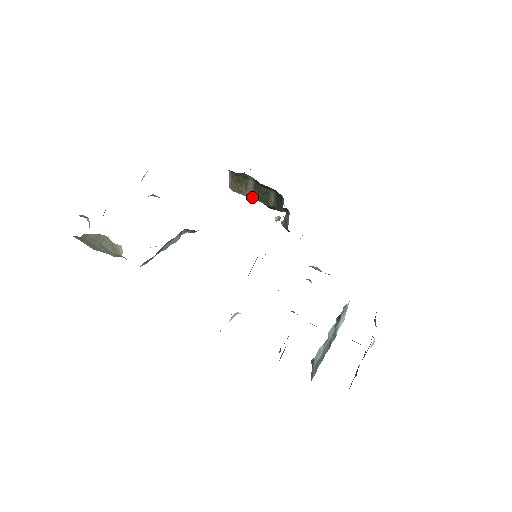
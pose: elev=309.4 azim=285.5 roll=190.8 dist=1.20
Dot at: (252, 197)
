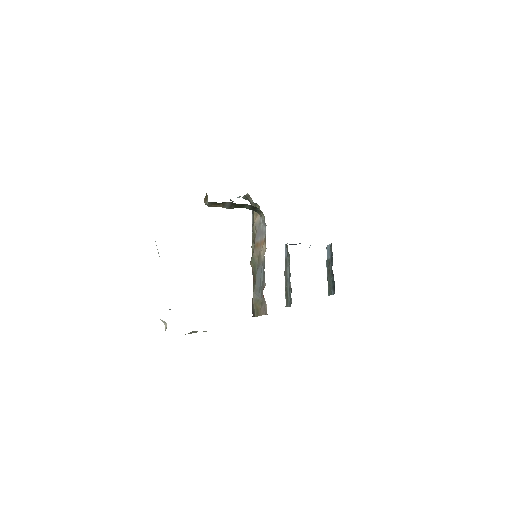
Dot at: (230, 208)
